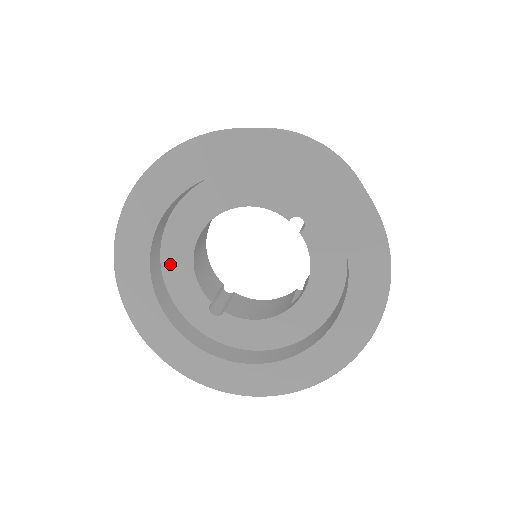
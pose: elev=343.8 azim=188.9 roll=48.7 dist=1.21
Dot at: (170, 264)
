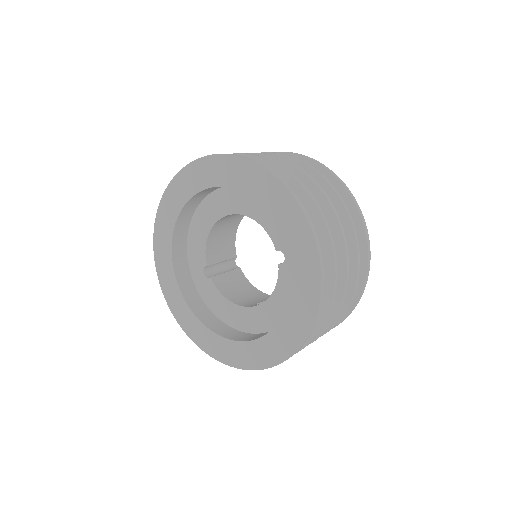
Dot at: (196, 223)
